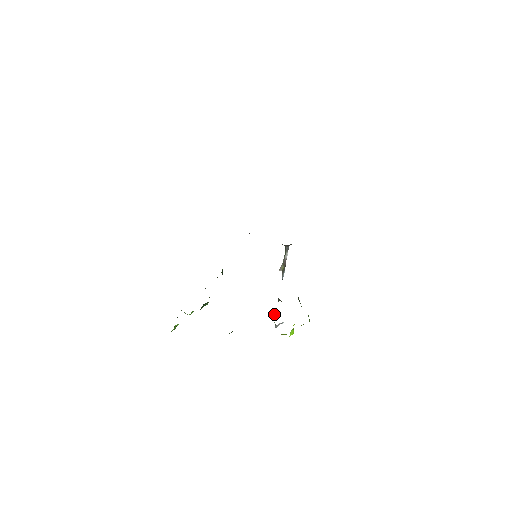
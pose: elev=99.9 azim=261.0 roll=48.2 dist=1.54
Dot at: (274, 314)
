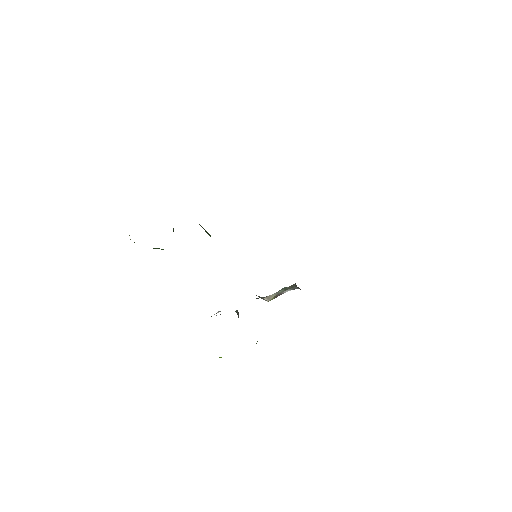
Dot at: occluded
